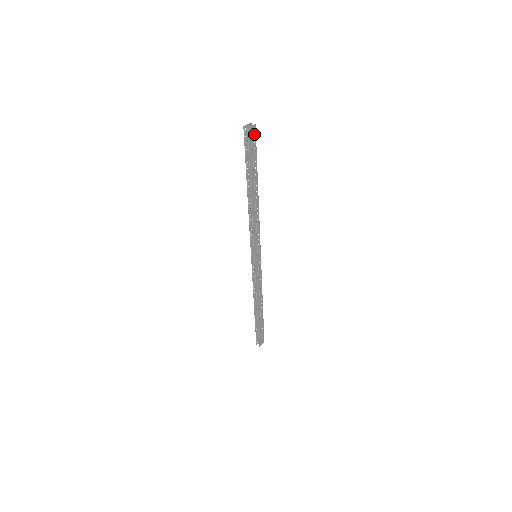
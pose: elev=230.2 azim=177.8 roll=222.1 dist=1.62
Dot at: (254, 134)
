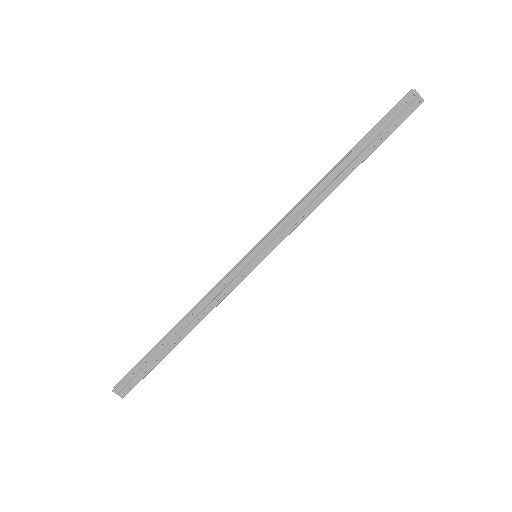
Dot at: (412, 109)
